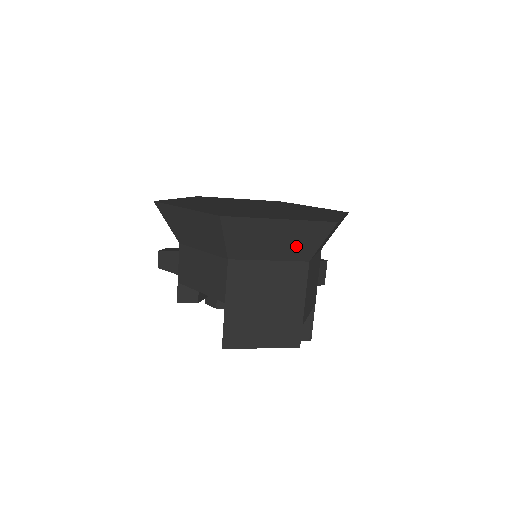
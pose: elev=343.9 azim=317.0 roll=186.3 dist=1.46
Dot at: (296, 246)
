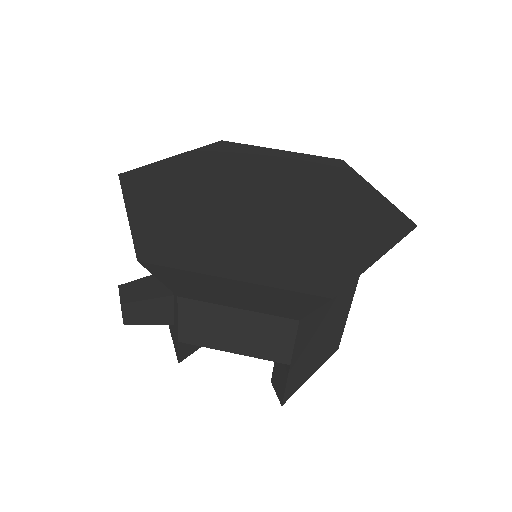
Dot at: occluded
